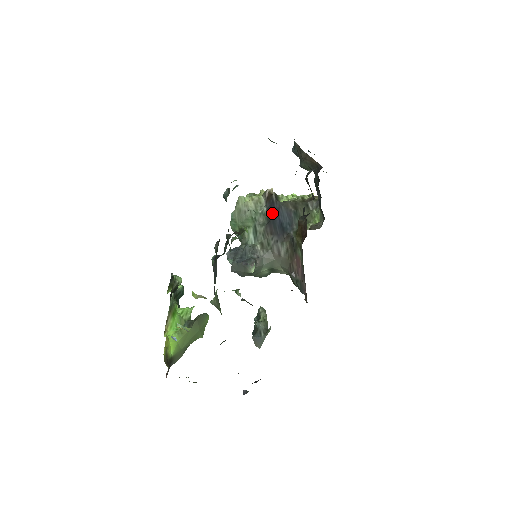
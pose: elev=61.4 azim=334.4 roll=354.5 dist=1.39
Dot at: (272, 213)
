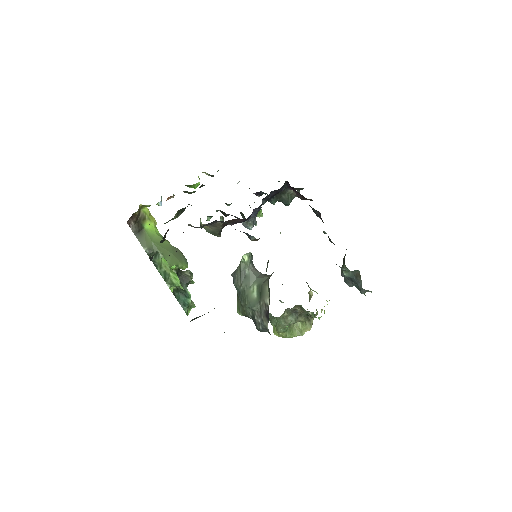
Dot at: occluded
